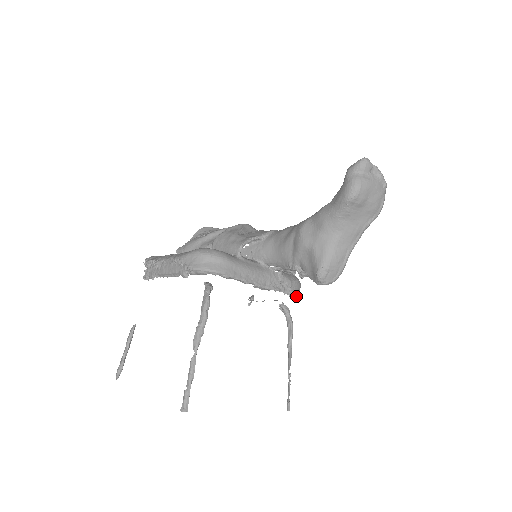
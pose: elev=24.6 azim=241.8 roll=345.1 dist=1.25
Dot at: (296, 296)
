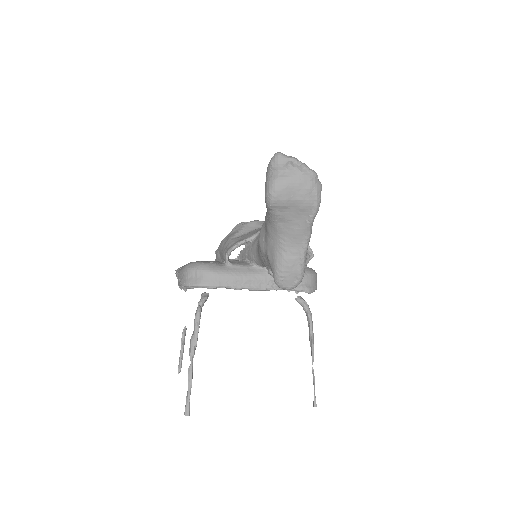
Dot at: (304, 290)
